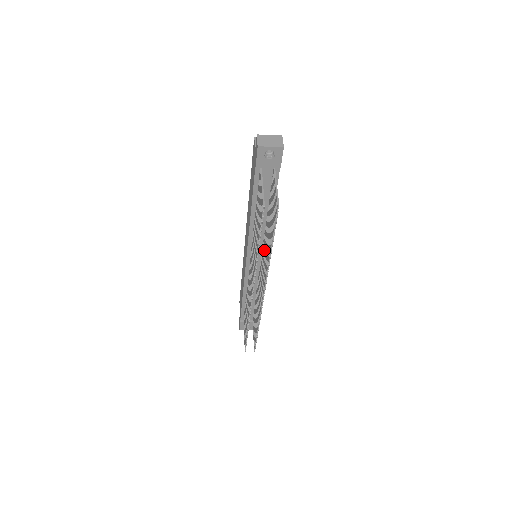
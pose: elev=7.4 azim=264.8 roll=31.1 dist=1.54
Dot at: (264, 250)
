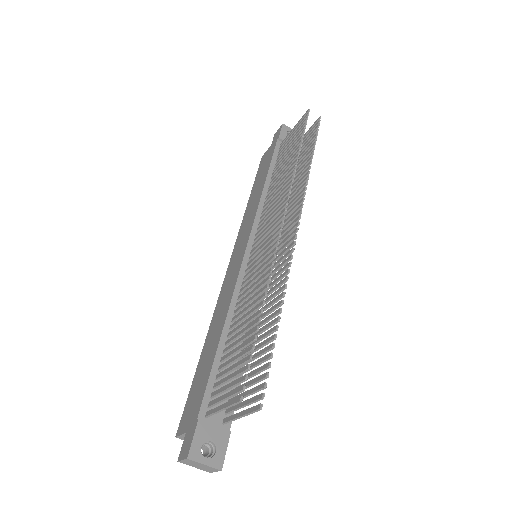
Dot at: occluded
